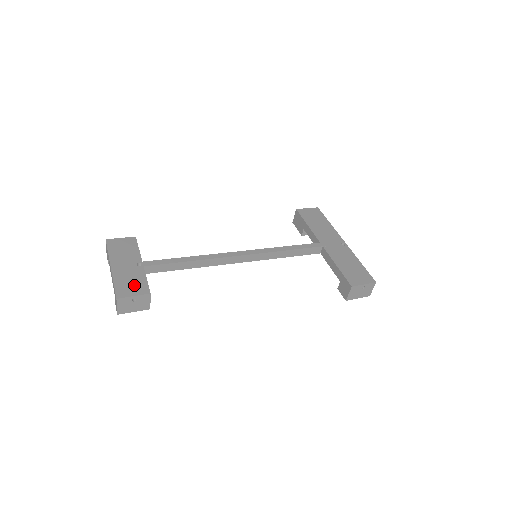
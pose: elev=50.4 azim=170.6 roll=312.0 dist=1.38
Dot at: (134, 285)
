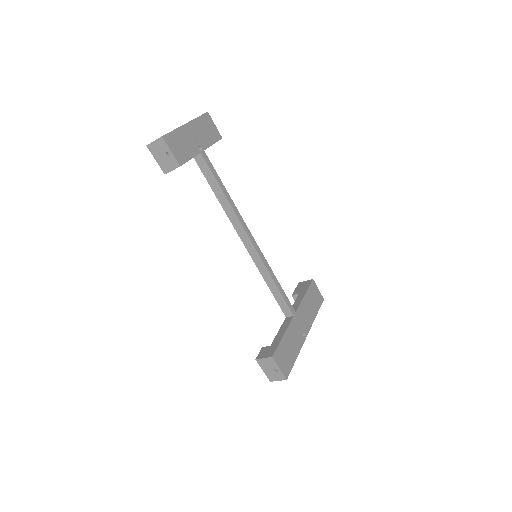
Dot at: (181, 149)
